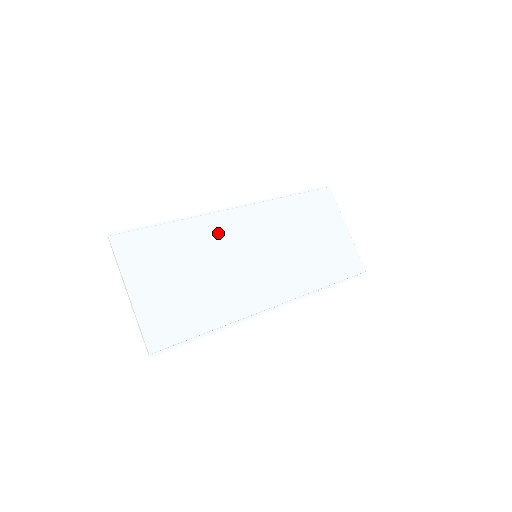
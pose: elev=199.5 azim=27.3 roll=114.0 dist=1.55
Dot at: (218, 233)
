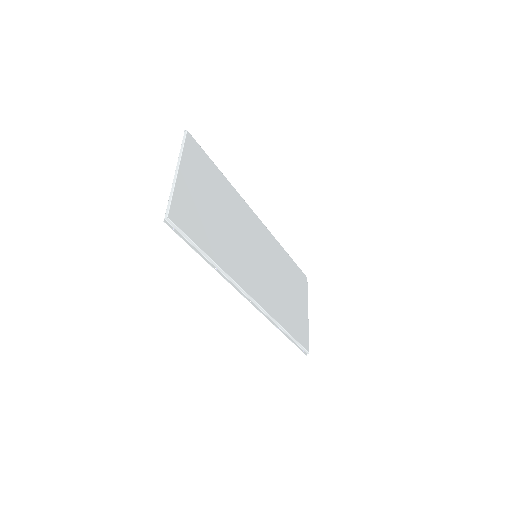
Dot at: (243, 215)
